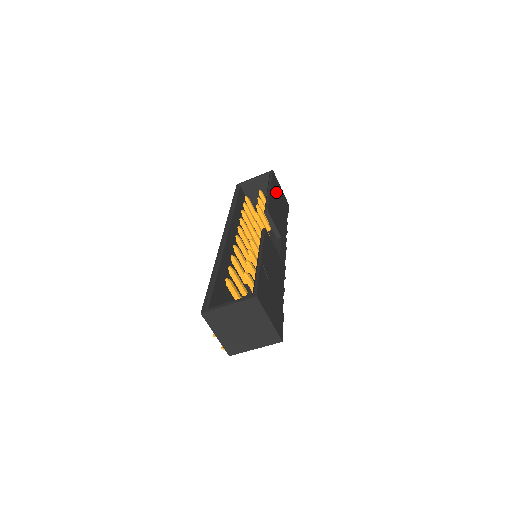
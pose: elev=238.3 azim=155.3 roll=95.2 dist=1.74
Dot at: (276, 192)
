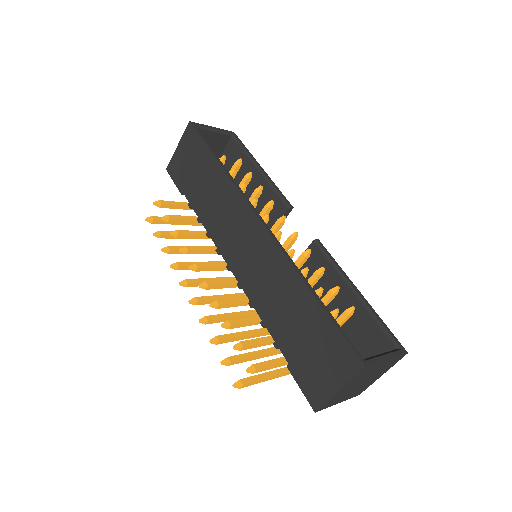
Dot at: occluded
